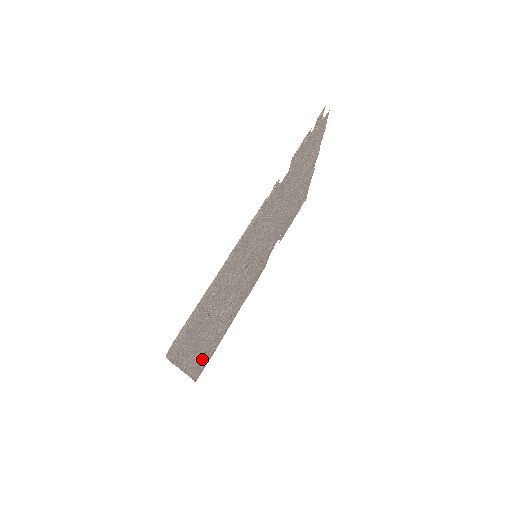
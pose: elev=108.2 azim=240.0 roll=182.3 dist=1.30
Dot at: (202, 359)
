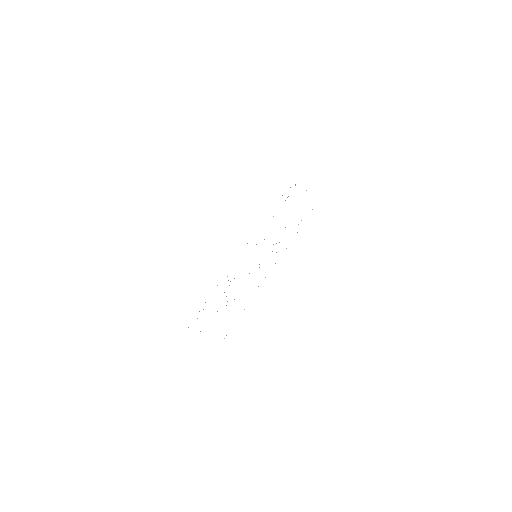
Dot at: occluded
